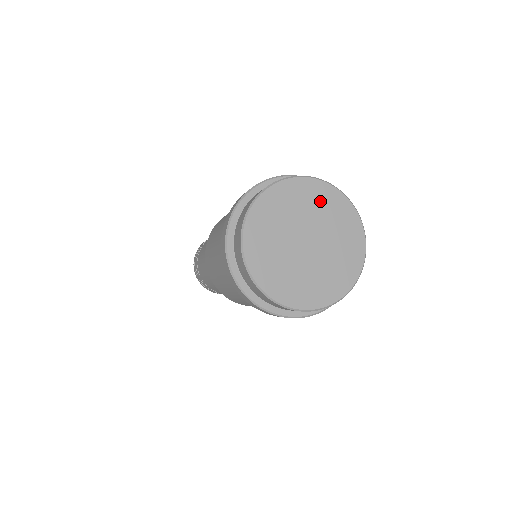
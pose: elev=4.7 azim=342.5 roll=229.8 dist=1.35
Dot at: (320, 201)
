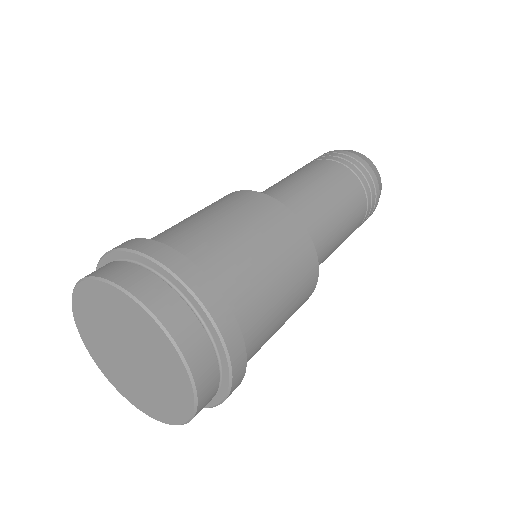
Dot at: (155, 345)
